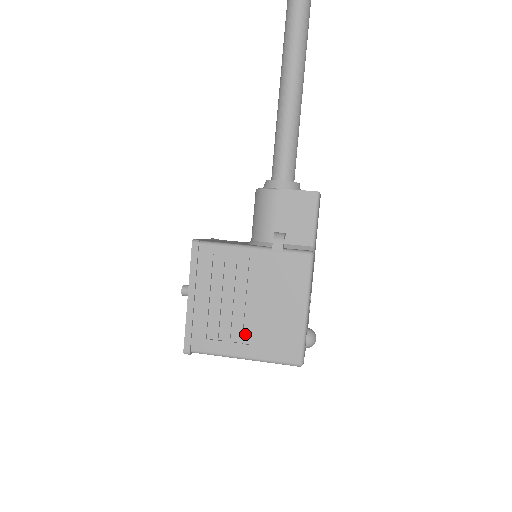
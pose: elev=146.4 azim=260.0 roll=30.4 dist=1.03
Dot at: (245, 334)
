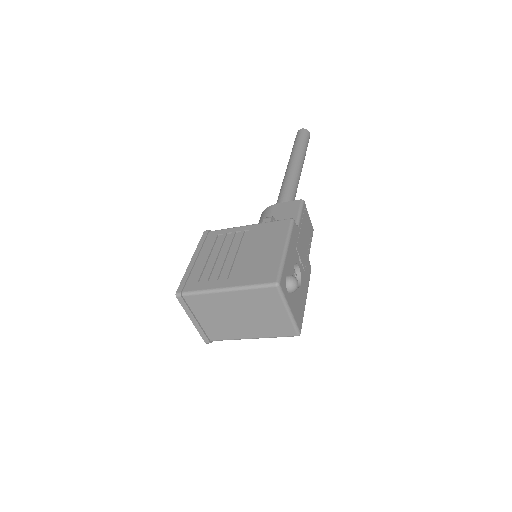
Dot at: (231, 274)
